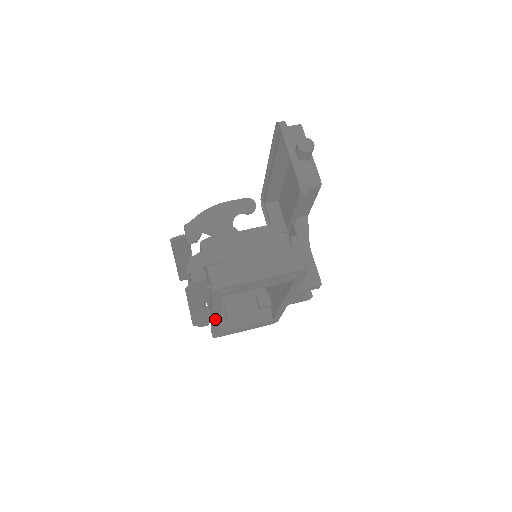
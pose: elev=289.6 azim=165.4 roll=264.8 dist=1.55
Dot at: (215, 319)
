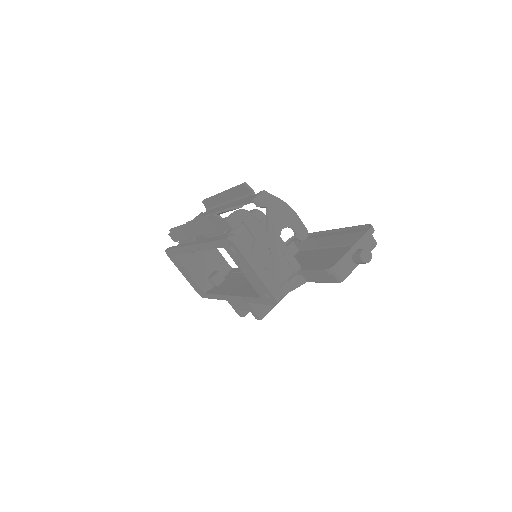
Dot at: (192, 247)
